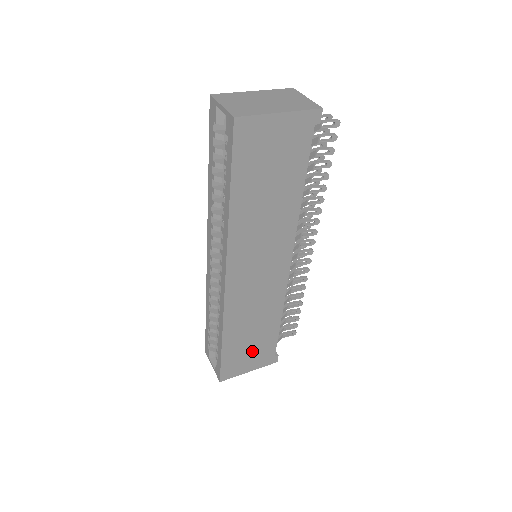
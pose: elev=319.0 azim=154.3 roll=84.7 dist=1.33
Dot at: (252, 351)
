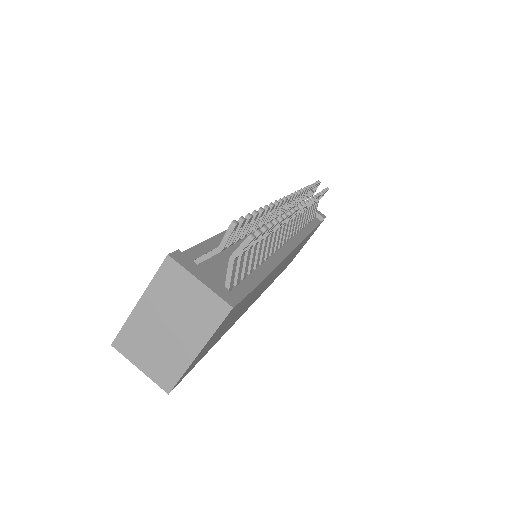
Dot at: (301, 247)
